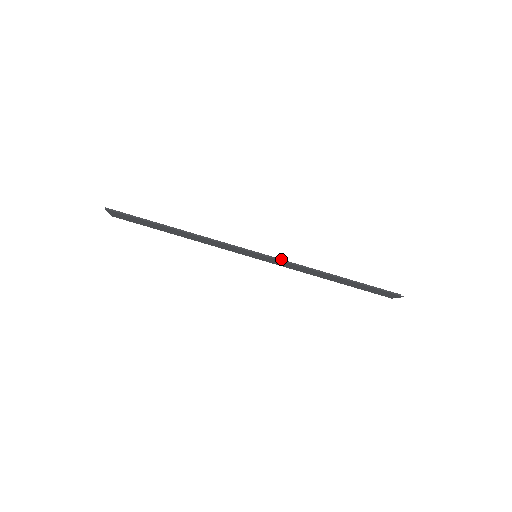
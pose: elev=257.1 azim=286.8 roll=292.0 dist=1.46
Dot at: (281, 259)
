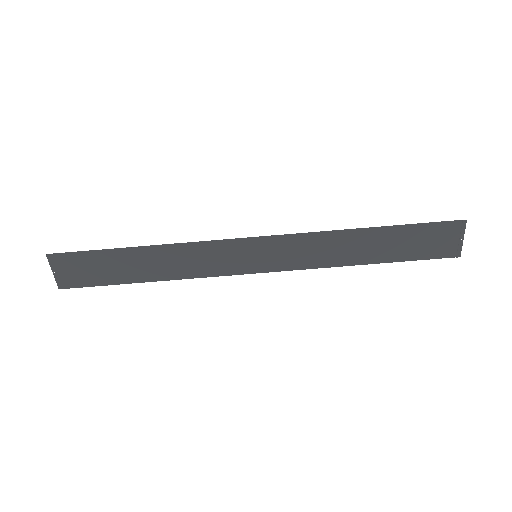
Dot at: (286, 234)
